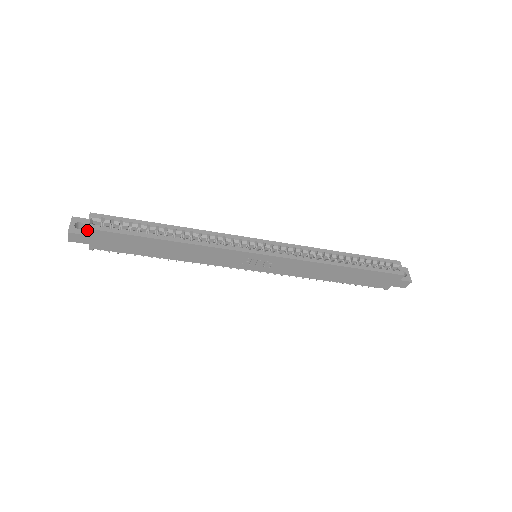
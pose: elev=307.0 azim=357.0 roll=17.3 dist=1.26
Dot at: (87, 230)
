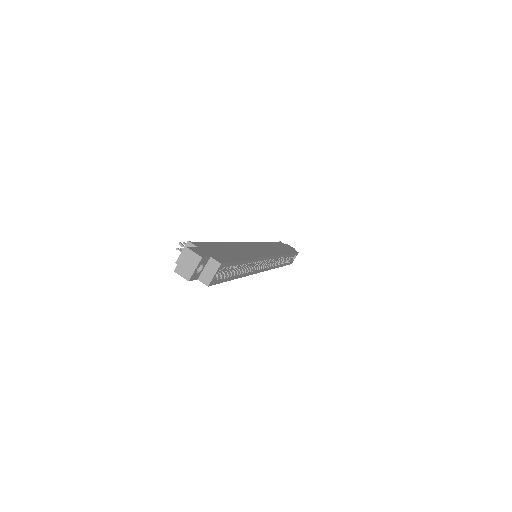
Dot at: (206, 284)
